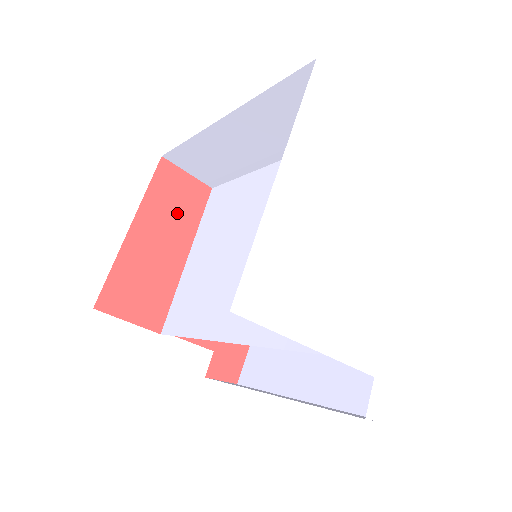
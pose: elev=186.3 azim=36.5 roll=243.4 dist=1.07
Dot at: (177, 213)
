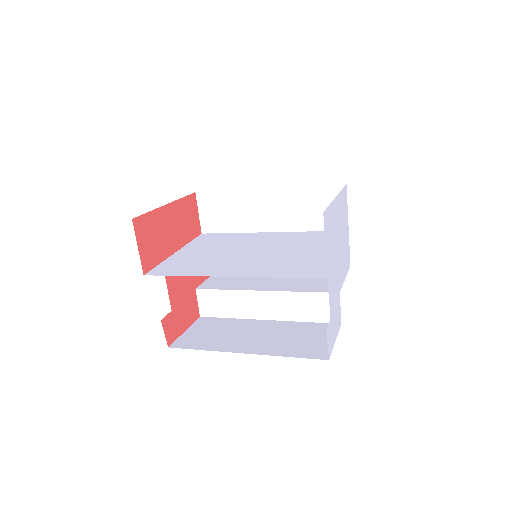
Dot at: (185, 225)
